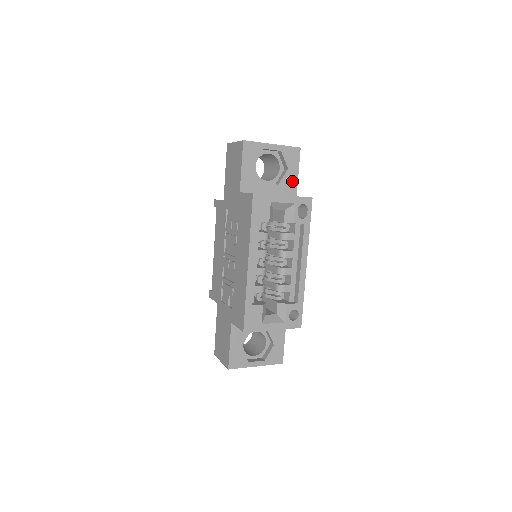
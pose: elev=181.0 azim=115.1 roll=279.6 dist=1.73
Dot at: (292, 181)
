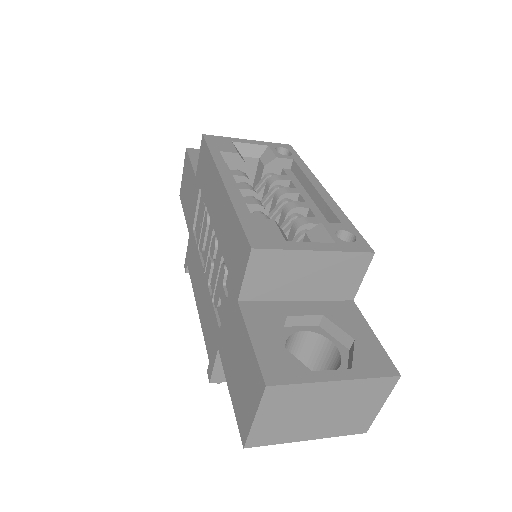
Dot at: occluded
